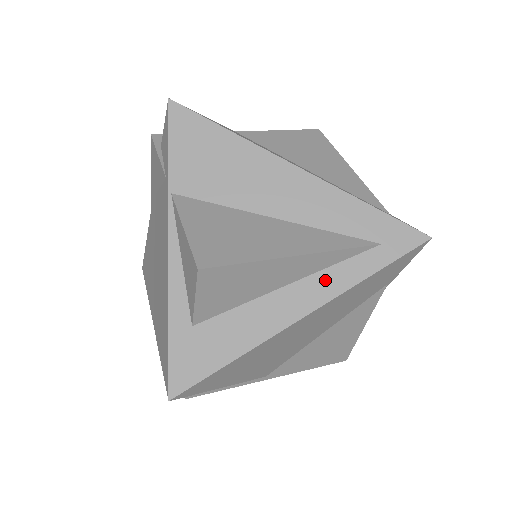
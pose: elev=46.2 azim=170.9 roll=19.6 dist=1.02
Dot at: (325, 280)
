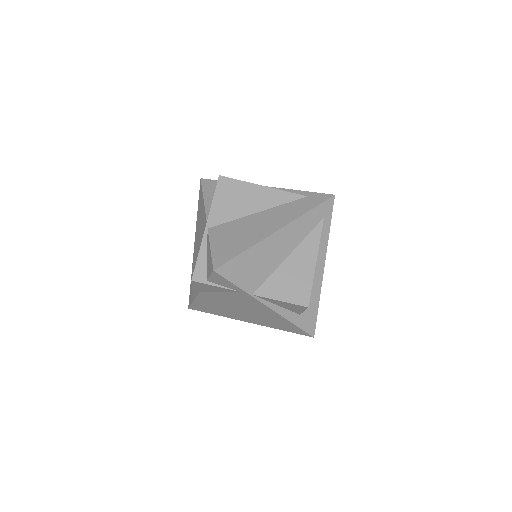
Dot at: (320, 250)
